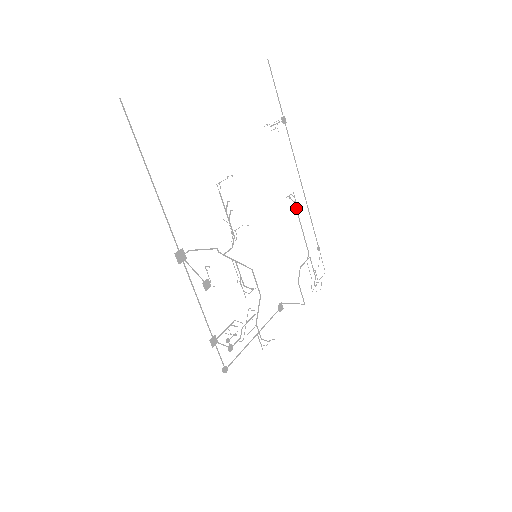
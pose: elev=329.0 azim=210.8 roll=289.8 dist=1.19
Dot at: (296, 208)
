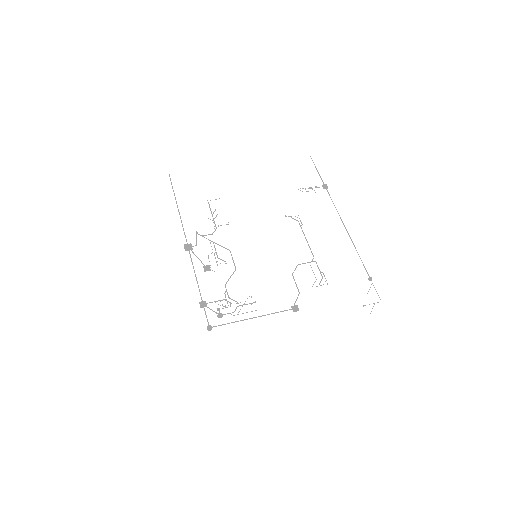
Dot at: (300, 225)
